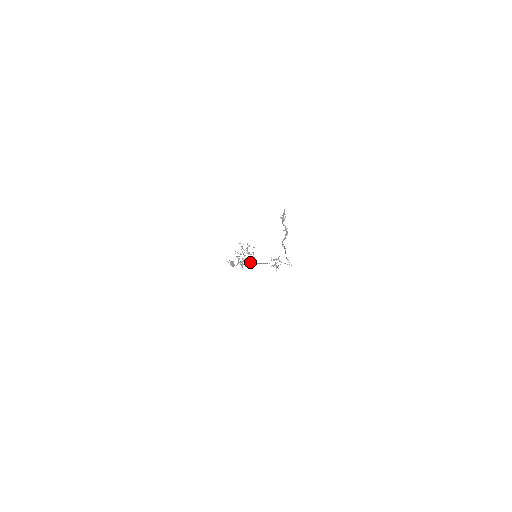
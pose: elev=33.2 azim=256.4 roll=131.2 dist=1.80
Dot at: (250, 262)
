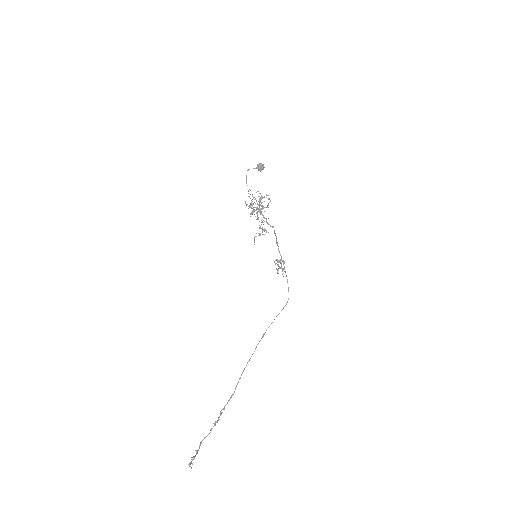
Dot at: (259, 235)
